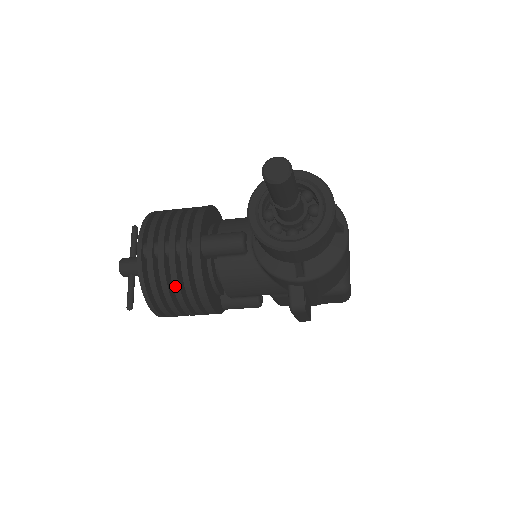
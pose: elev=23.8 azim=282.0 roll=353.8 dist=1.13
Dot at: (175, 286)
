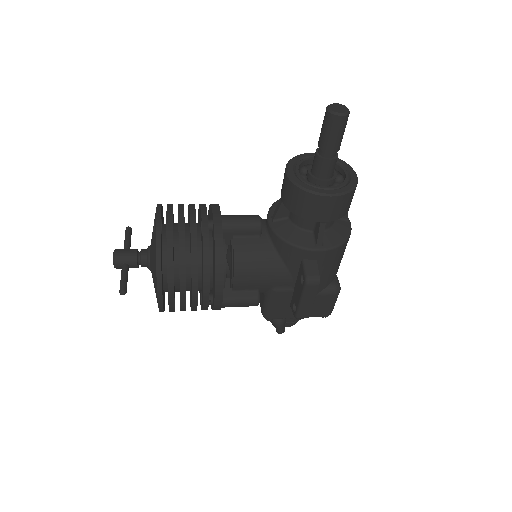
Dot at: (193, 254)
